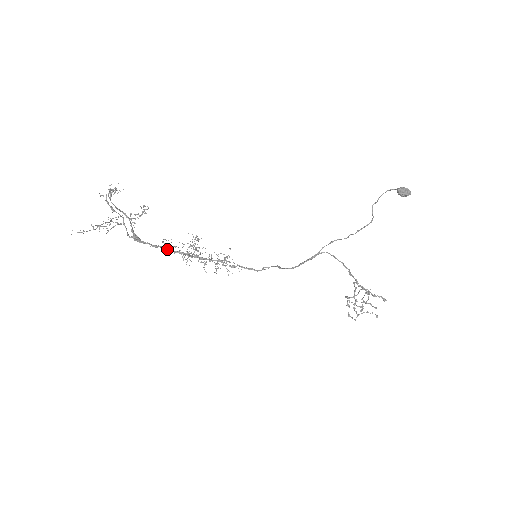
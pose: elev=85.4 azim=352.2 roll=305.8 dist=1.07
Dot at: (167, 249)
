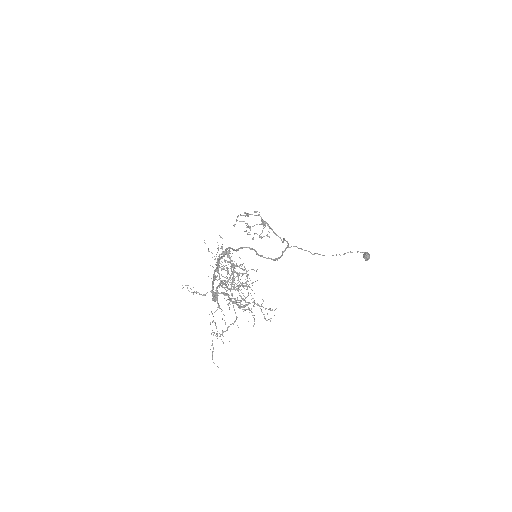
Dot at: (215, 277)
